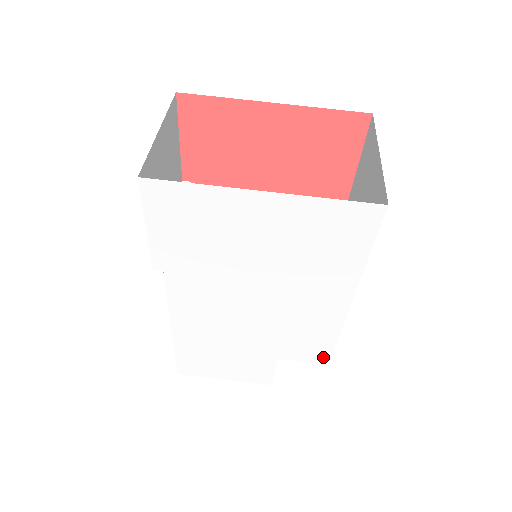
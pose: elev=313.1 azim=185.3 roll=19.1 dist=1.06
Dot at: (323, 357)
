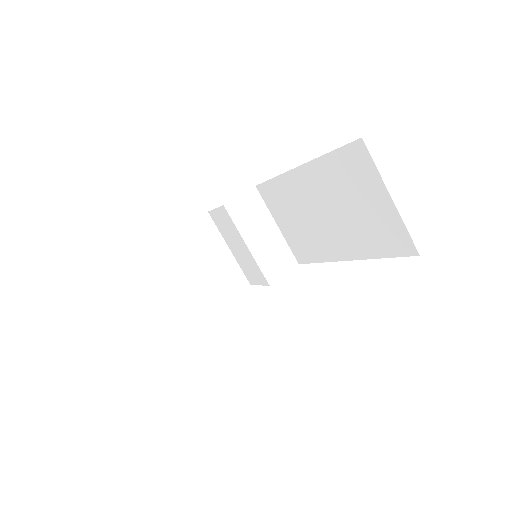
Dot at: occluded
